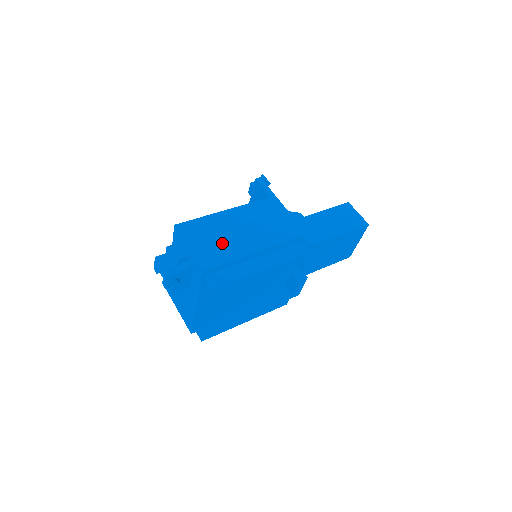
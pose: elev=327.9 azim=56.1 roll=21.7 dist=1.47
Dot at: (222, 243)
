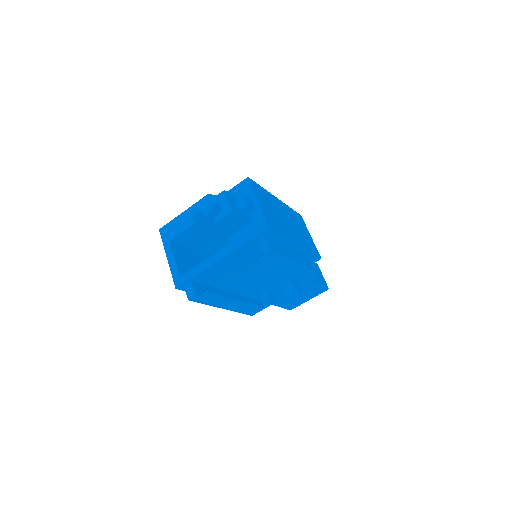
Dot at: (278, 219)
